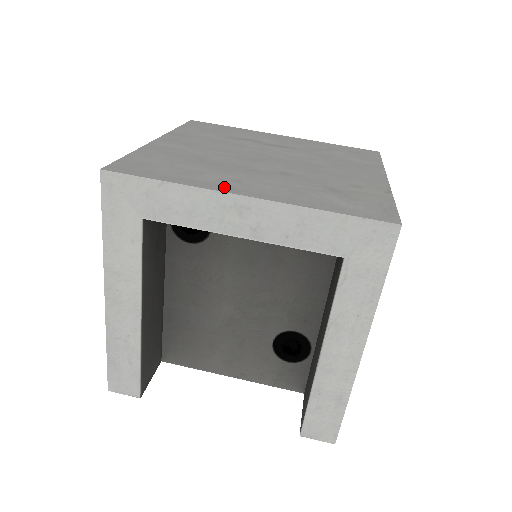
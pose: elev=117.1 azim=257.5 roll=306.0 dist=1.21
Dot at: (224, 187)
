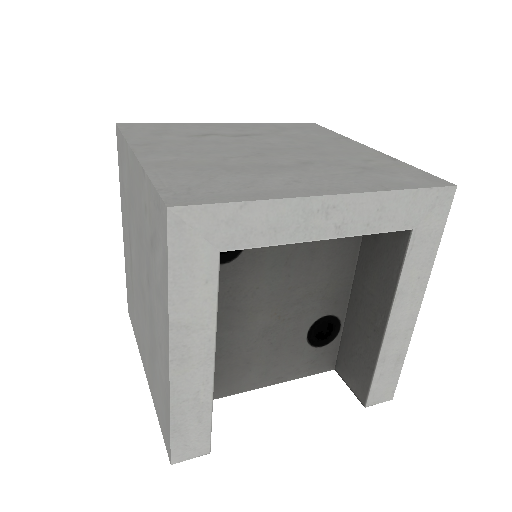
Dot at: (301, 191)
